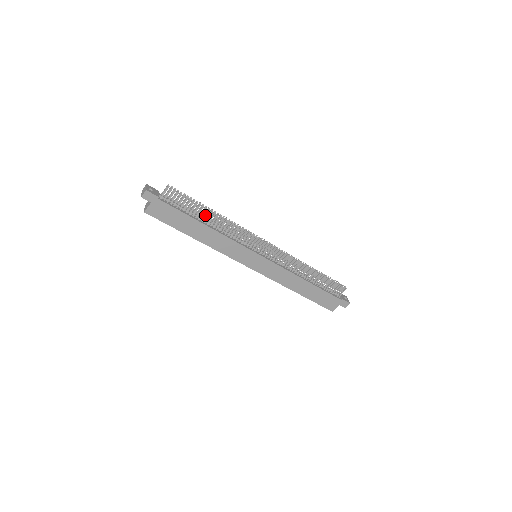
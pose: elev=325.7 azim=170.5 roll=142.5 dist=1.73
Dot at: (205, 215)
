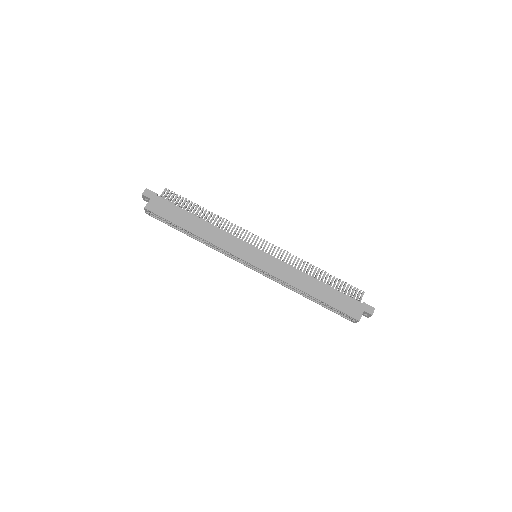
Dot at: (200, 213)
